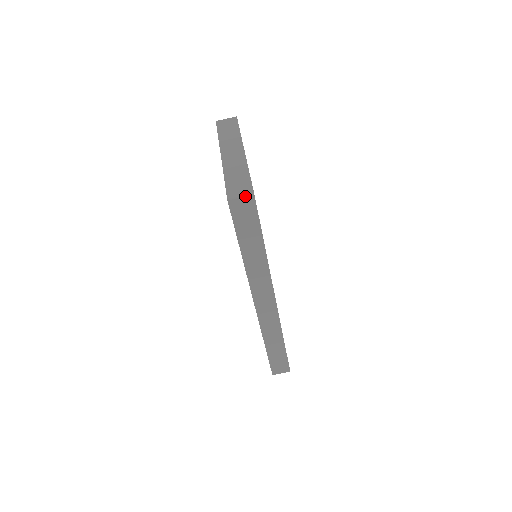
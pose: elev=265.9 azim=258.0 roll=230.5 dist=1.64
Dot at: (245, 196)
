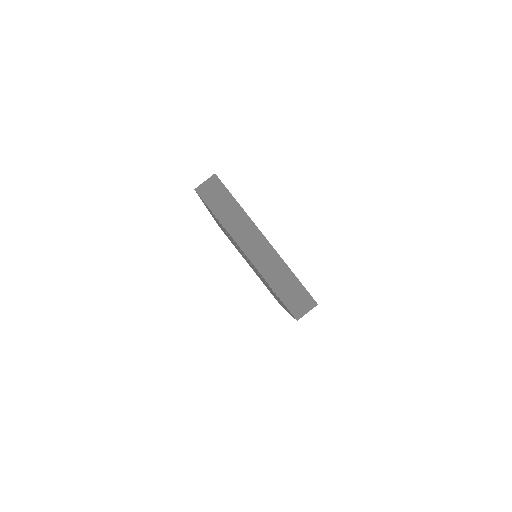
Dot at: occluded
